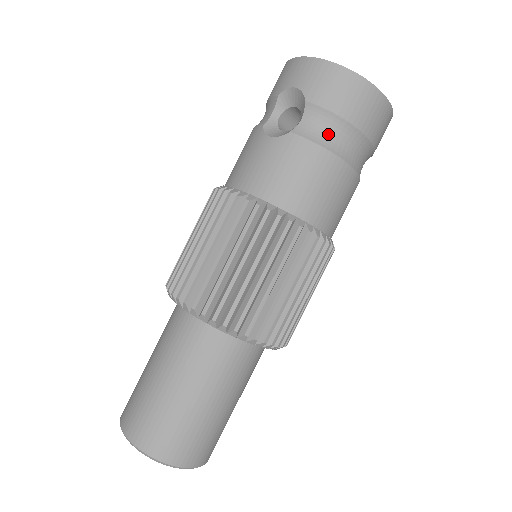
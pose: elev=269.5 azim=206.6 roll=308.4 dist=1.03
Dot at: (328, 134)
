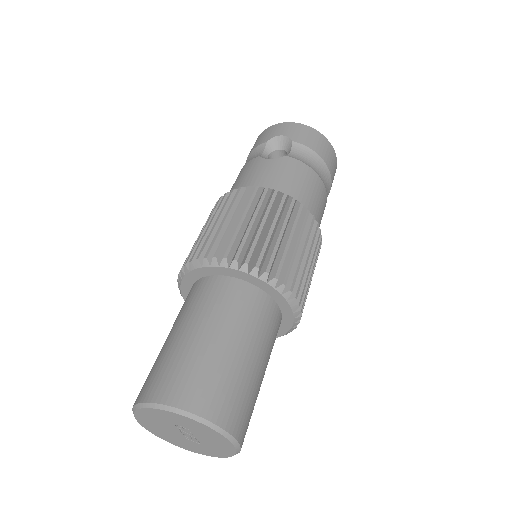
Dot at: (310, 162)
